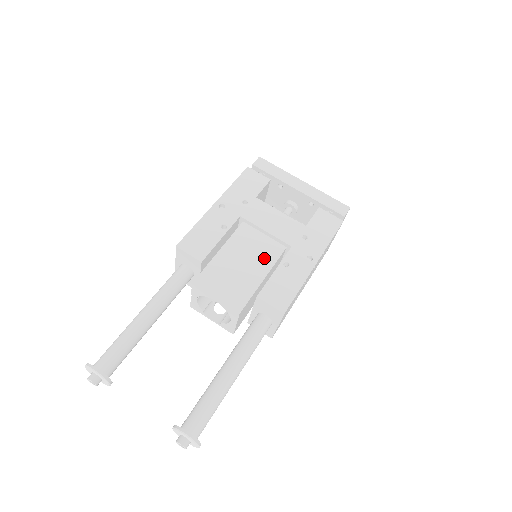
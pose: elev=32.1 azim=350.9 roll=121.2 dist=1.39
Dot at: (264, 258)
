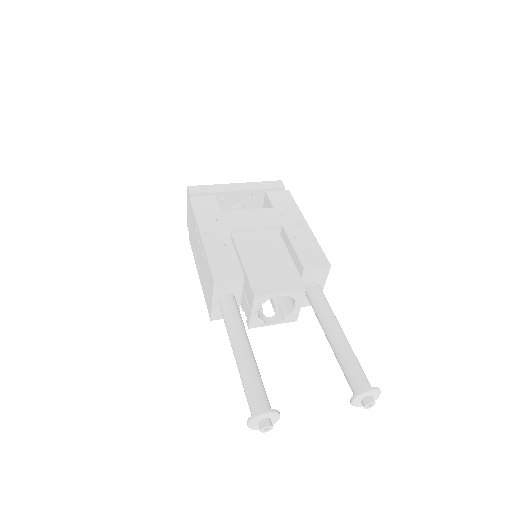
Dot at: (274, 245)
